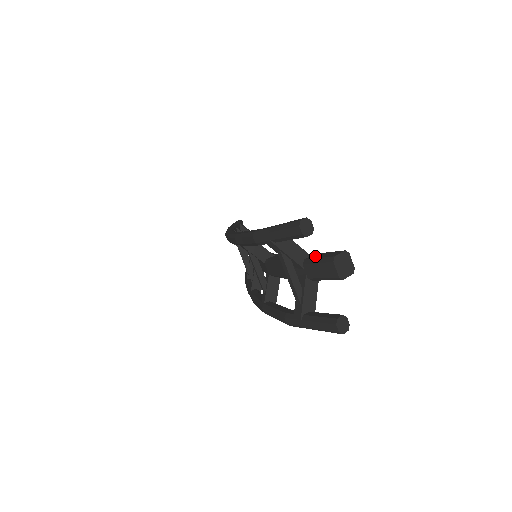
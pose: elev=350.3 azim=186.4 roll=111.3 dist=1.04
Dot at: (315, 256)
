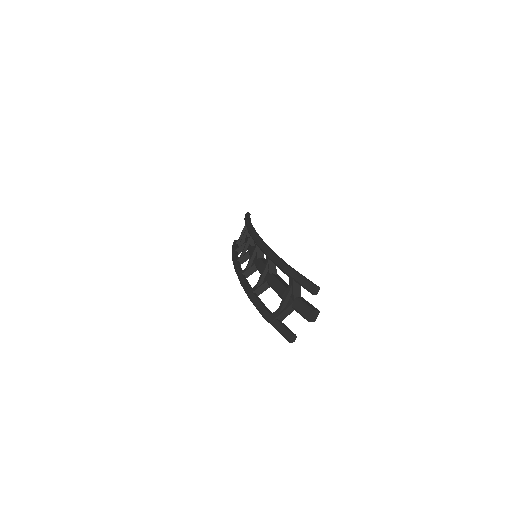
Dot at: (304, 300)
